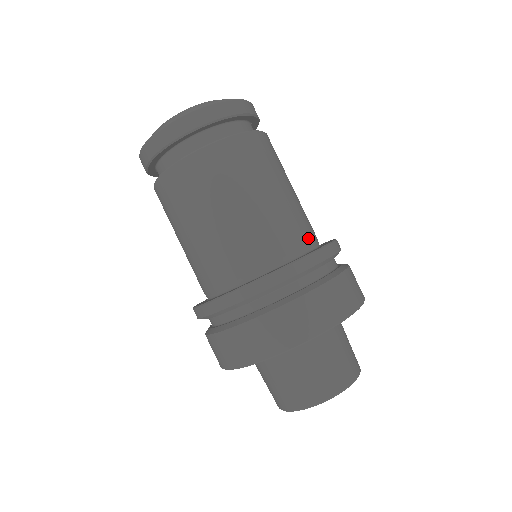
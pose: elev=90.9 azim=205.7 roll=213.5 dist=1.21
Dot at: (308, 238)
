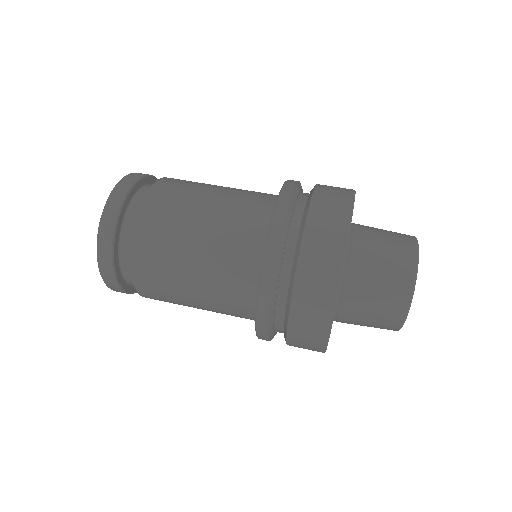
Dot at: (269, 198)
